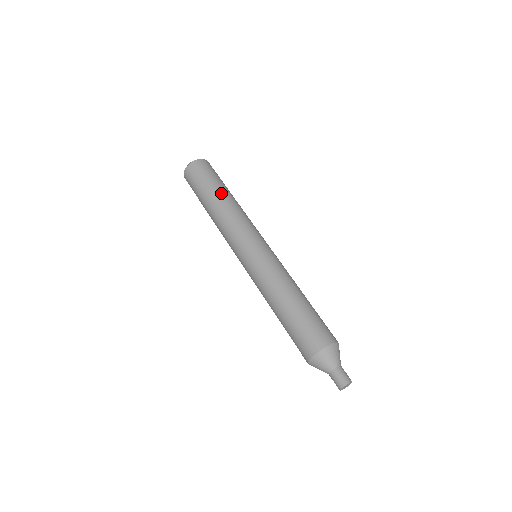
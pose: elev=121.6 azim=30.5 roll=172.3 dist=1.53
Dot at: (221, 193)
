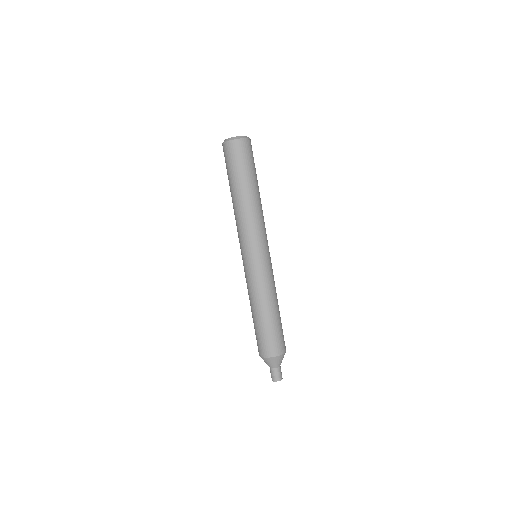
Dot at: (241, 190)
